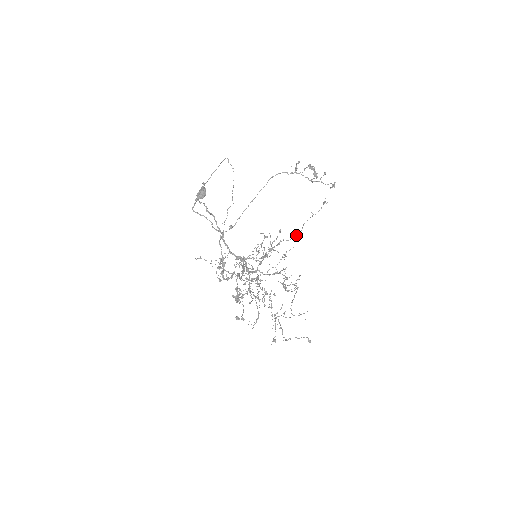
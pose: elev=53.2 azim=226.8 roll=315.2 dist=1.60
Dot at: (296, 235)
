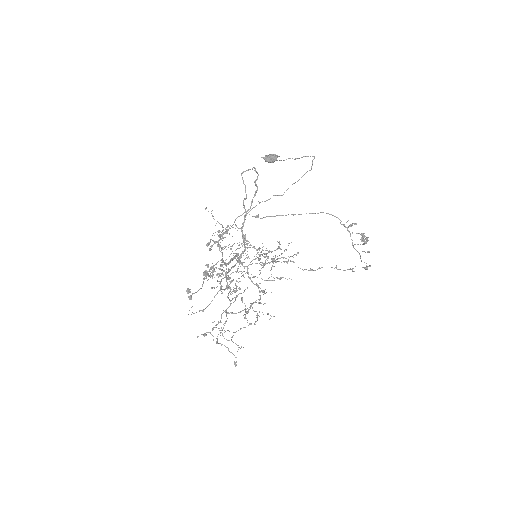
Dot at: occluded
